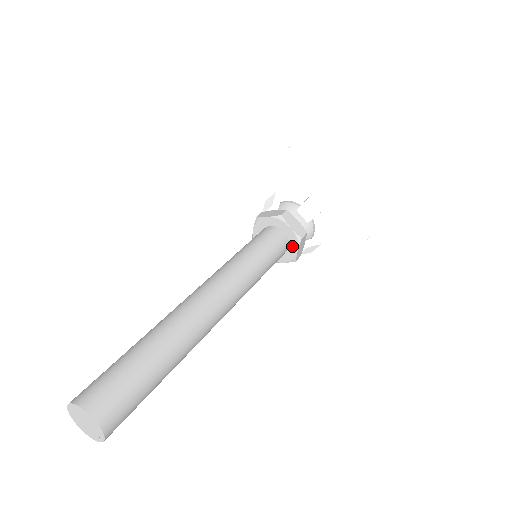
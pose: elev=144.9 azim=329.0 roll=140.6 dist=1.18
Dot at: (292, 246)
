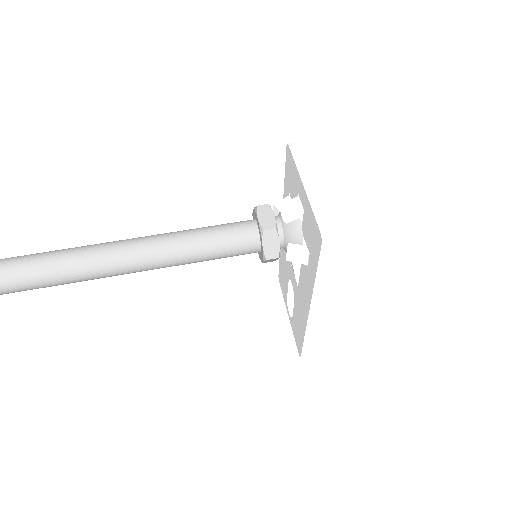
Dot at: (261, 240)
